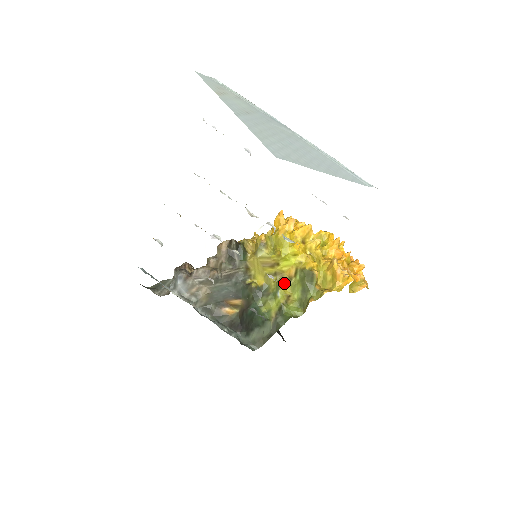
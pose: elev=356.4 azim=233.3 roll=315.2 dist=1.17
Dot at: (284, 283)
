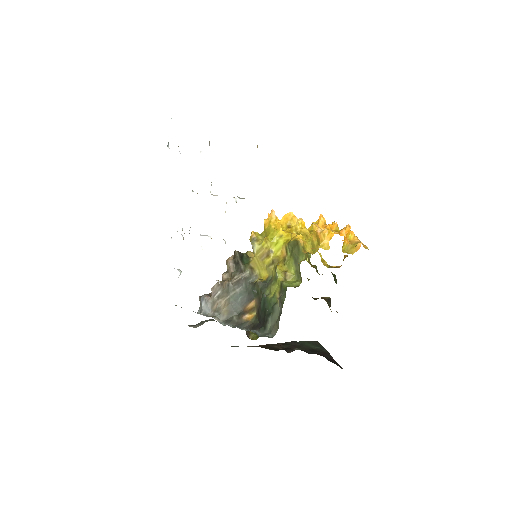
Dot at: (280, 264)
